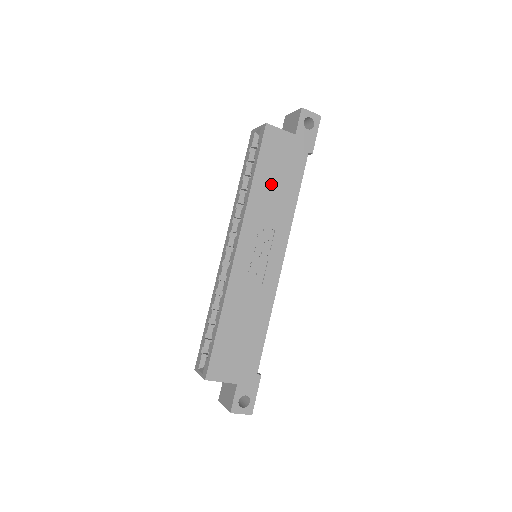
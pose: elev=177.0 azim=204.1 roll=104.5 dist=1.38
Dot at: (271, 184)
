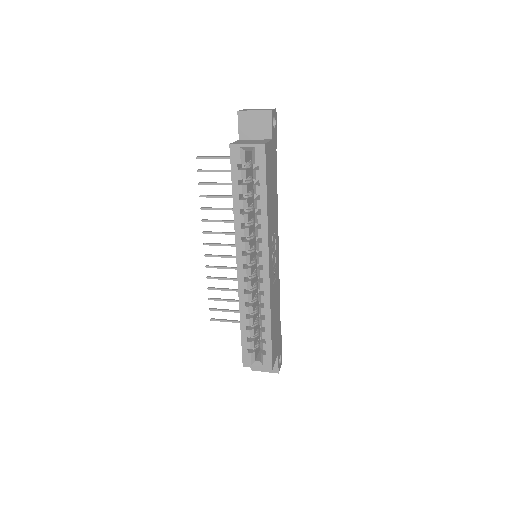
Dot at: (271, 196)
